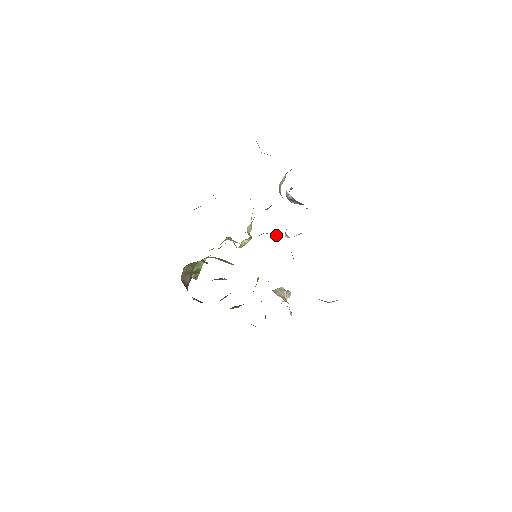
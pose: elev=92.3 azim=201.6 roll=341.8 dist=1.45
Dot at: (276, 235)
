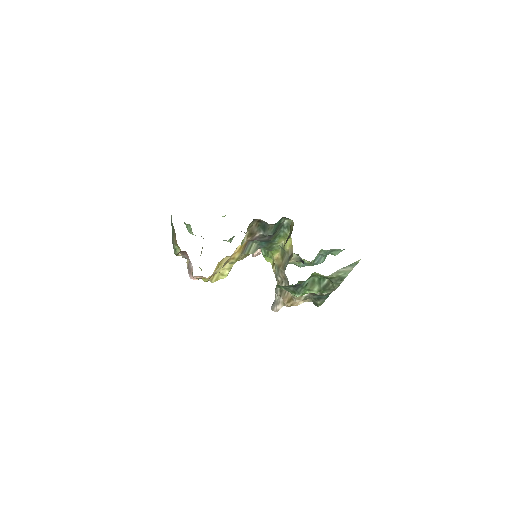
Dot at: occluded
